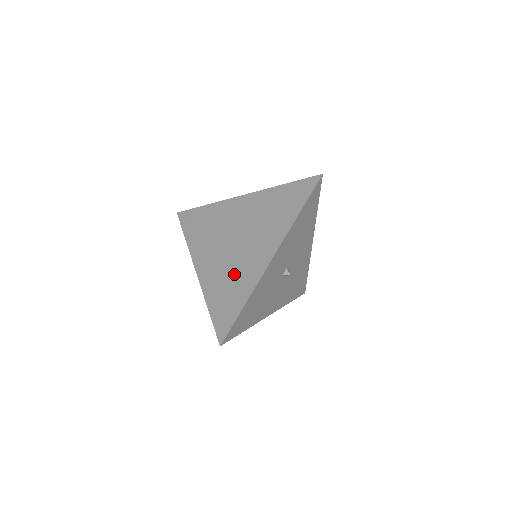
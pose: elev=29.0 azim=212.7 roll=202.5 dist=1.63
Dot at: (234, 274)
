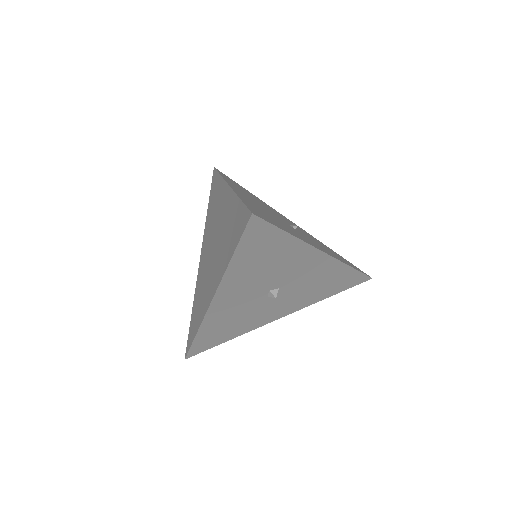
Dot at: (202, 291)
